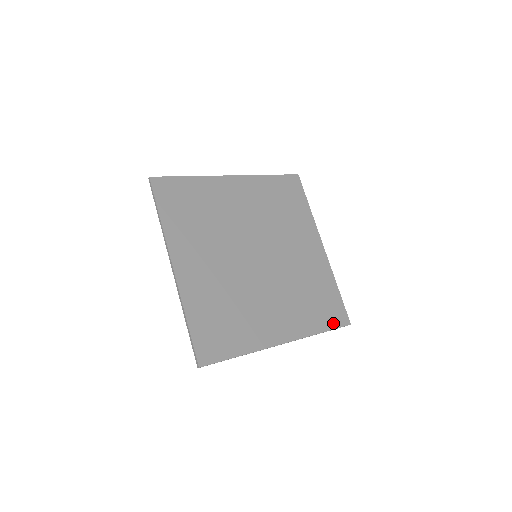
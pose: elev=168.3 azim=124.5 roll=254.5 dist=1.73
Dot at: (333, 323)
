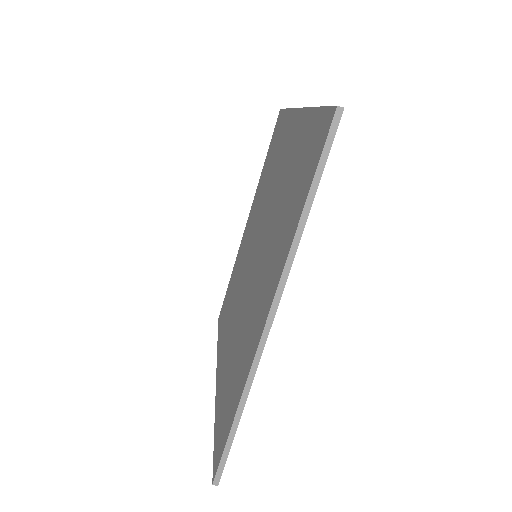
Dot at: occluded
